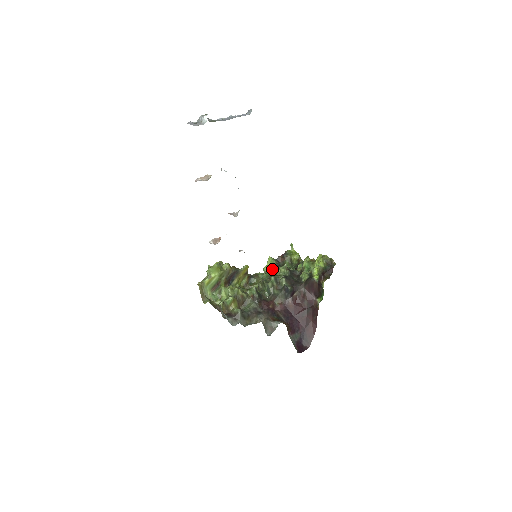
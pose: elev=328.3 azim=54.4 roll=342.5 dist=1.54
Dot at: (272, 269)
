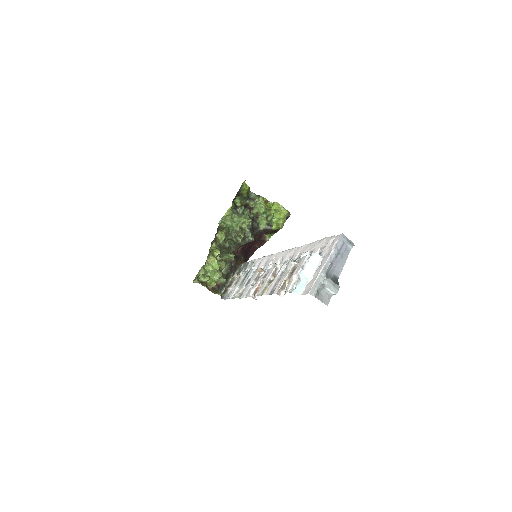
Dot at: (232, 215)
